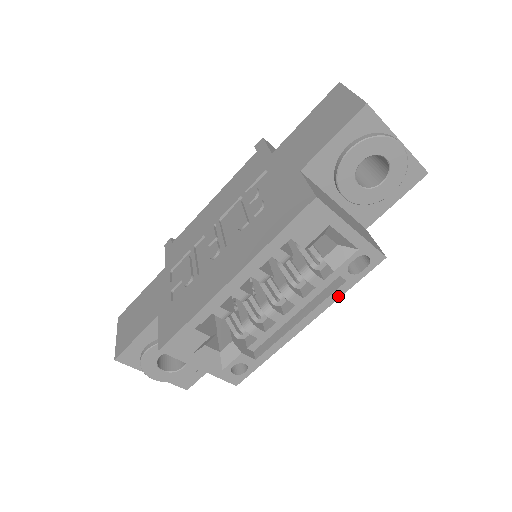
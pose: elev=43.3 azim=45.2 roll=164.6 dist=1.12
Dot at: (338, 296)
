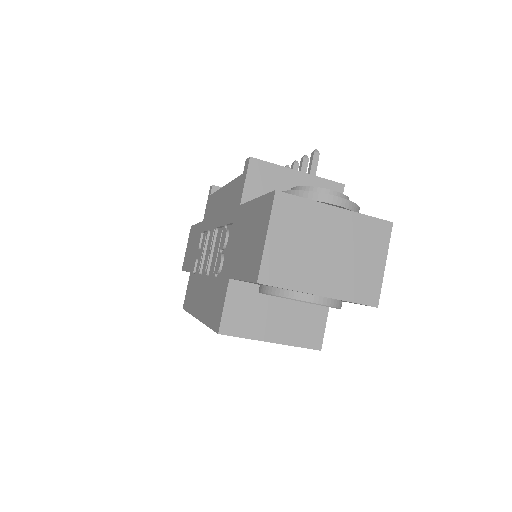
Dot at: occluded
